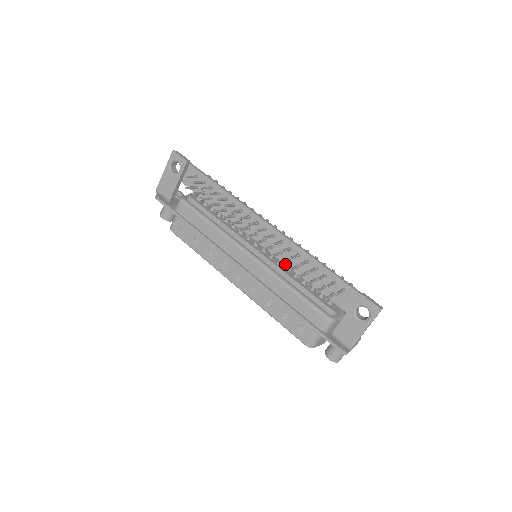
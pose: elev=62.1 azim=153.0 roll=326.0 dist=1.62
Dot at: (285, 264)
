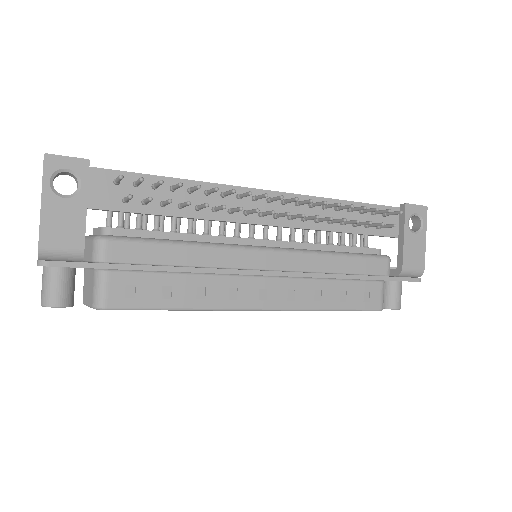
Dot at: (314, 229)
